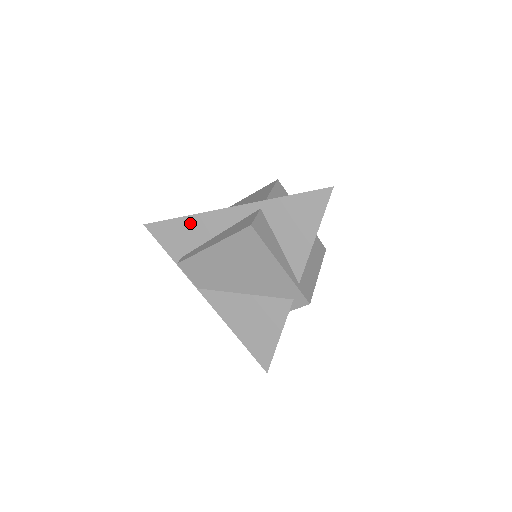
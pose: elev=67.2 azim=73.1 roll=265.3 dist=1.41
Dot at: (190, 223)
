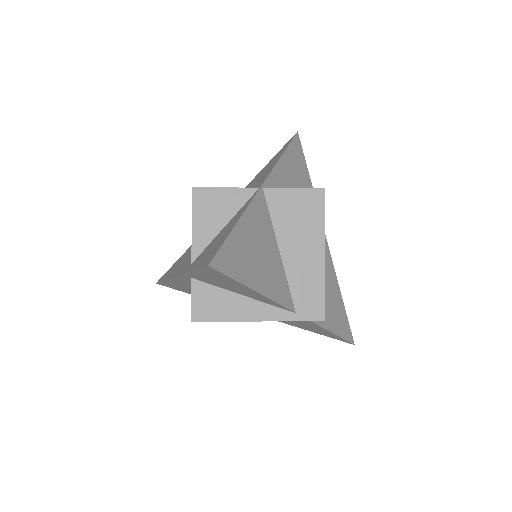
Dot at: (173, 284)
